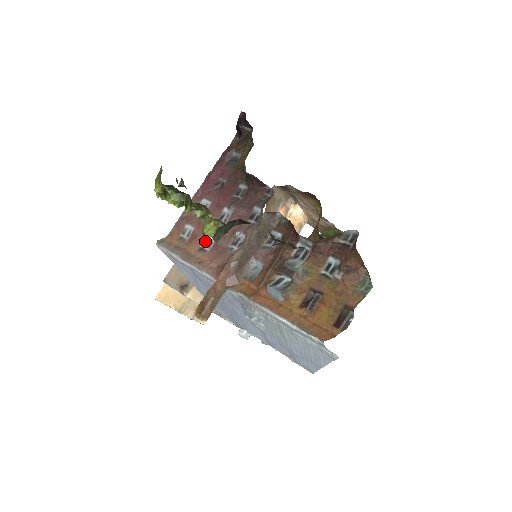
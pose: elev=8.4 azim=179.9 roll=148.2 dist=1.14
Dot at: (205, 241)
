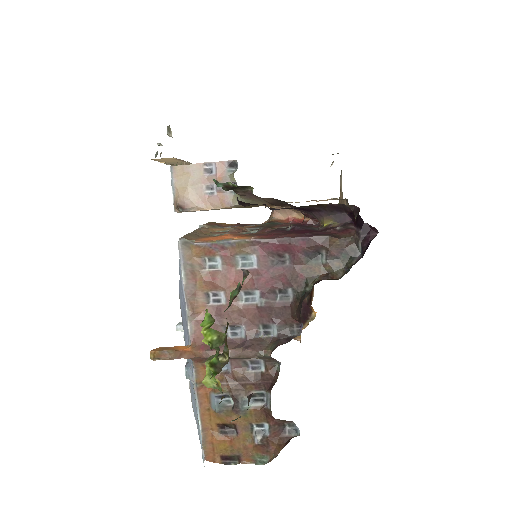
Dot at: (217, 293)
